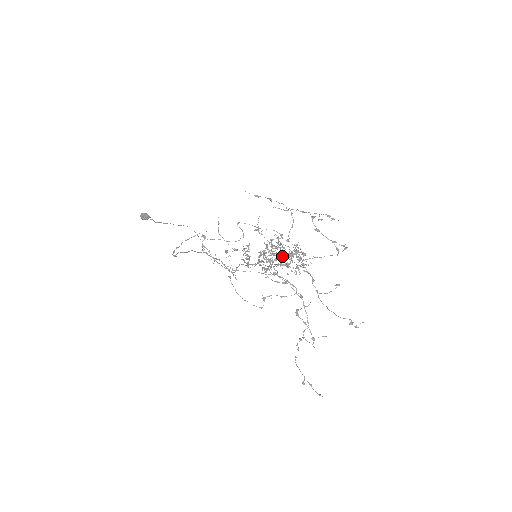
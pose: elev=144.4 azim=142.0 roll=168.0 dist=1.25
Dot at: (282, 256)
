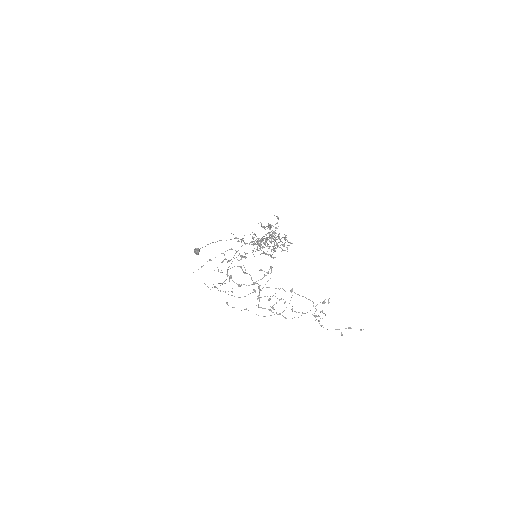
Dot at: occluded
